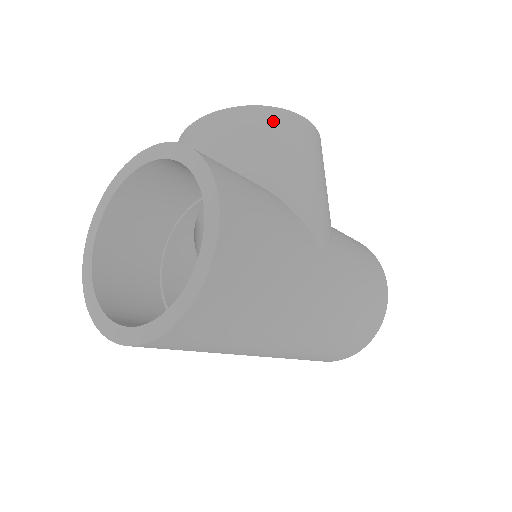
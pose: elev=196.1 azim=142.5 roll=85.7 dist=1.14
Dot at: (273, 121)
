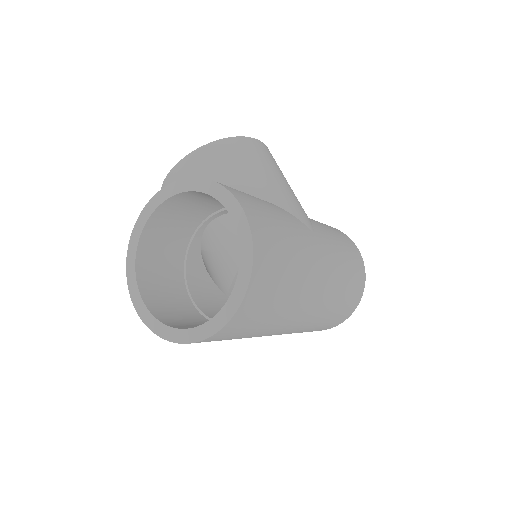
Dot at: (236, 147)
